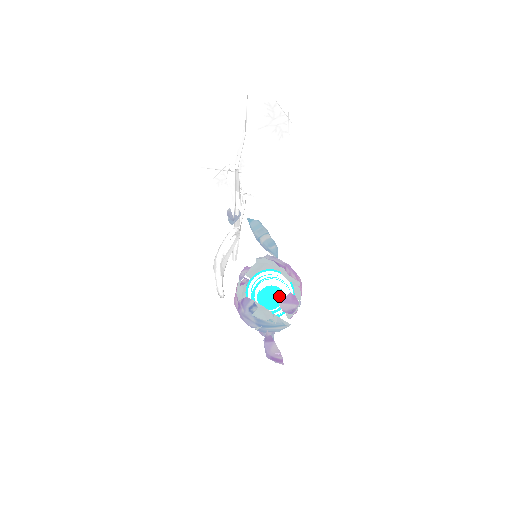
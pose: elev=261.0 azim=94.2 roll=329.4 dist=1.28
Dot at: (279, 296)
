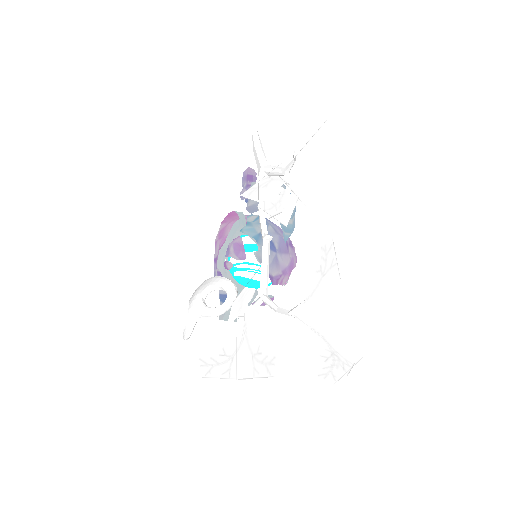
Dot at: occluded
